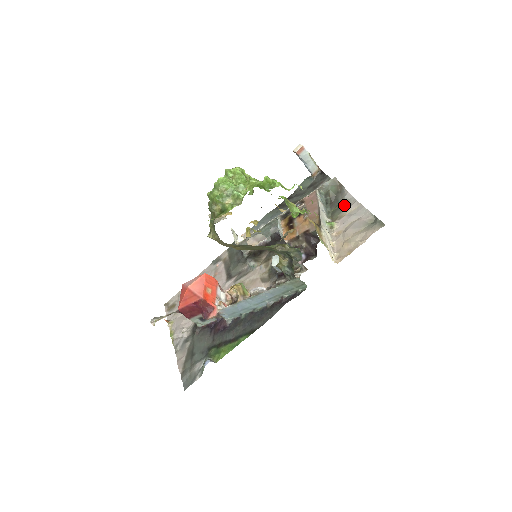
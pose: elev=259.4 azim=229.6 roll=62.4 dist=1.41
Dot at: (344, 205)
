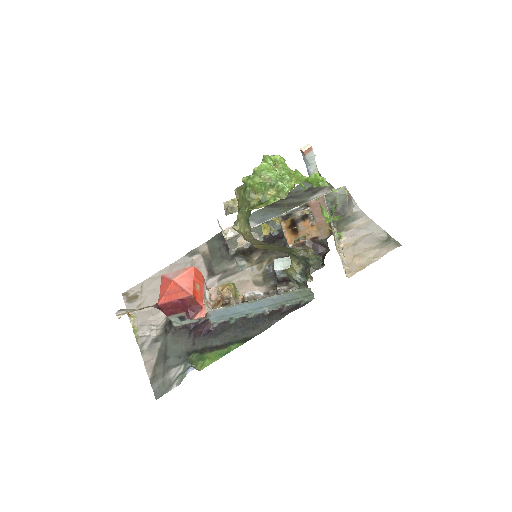
Dot at: (351, 217)
